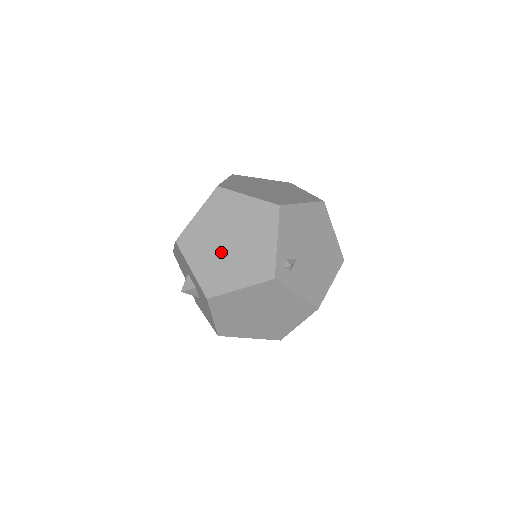
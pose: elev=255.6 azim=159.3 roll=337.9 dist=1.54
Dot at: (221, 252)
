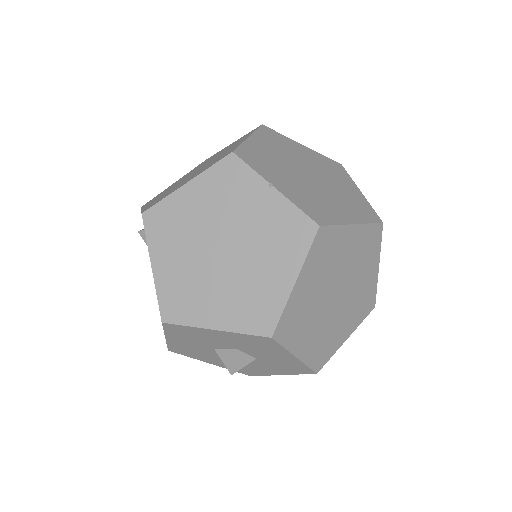
Dot at: (329, 314)
